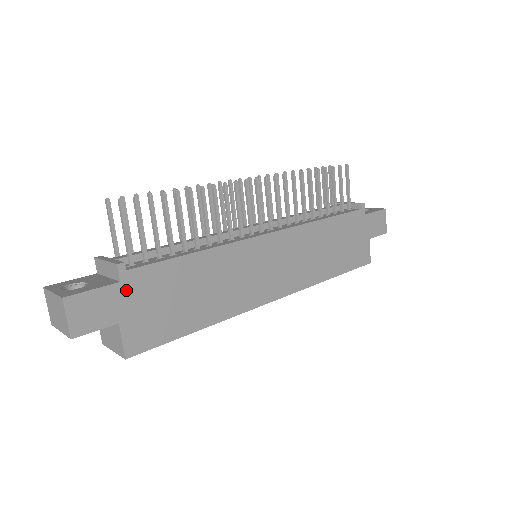
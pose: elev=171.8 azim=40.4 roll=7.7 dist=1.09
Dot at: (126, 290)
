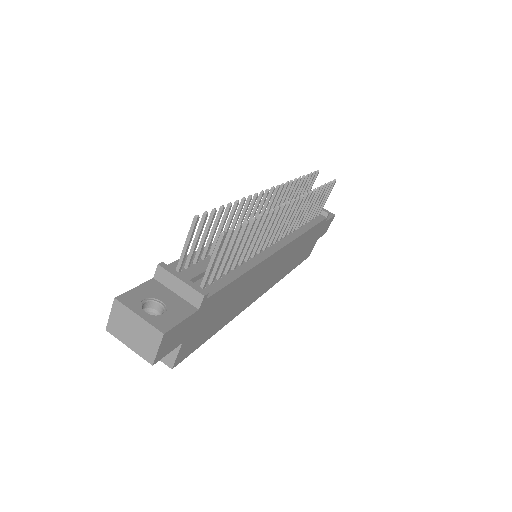
Dot at: (198, 315)
